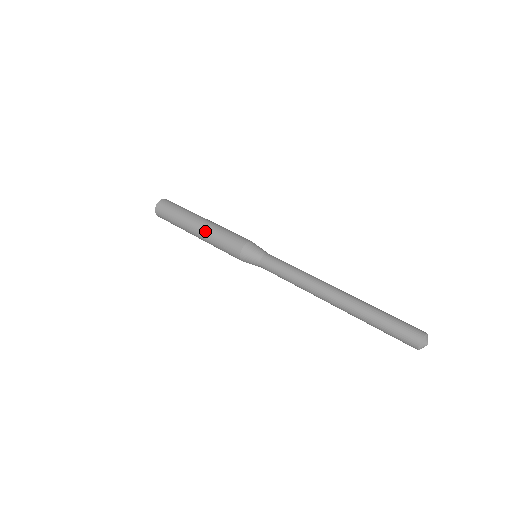
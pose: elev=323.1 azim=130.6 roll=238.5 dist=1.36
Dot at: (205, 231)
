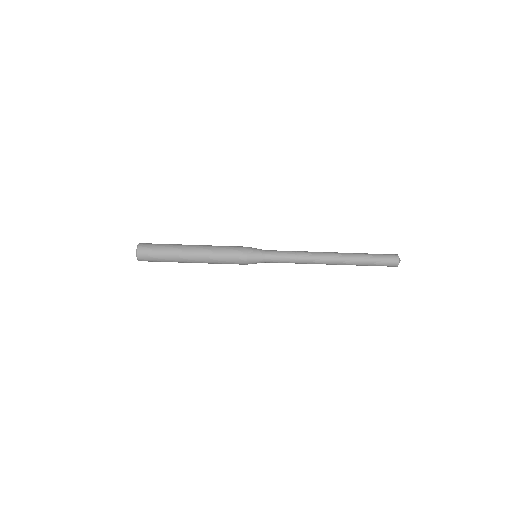
Dot at: (204, 255)
